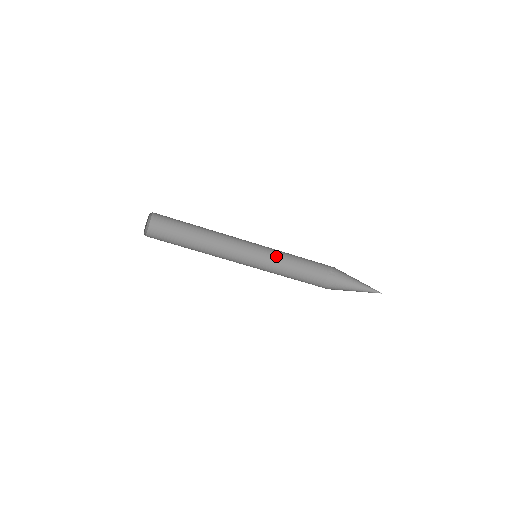
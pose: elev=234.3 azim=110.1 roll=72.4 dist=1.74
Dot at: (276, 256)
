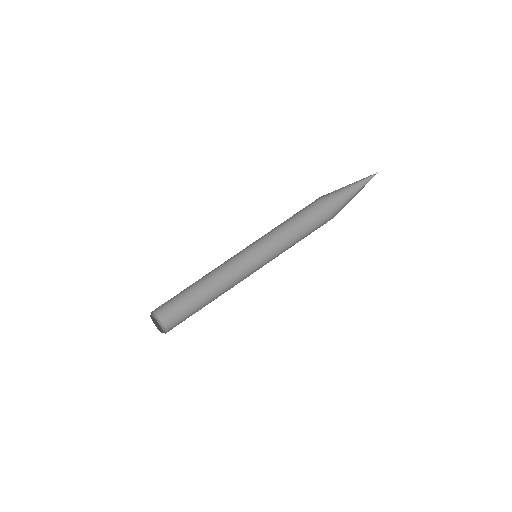
Dot at: (276, 246)
